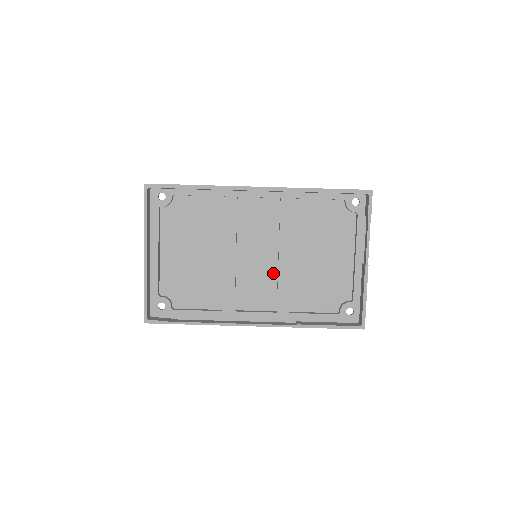
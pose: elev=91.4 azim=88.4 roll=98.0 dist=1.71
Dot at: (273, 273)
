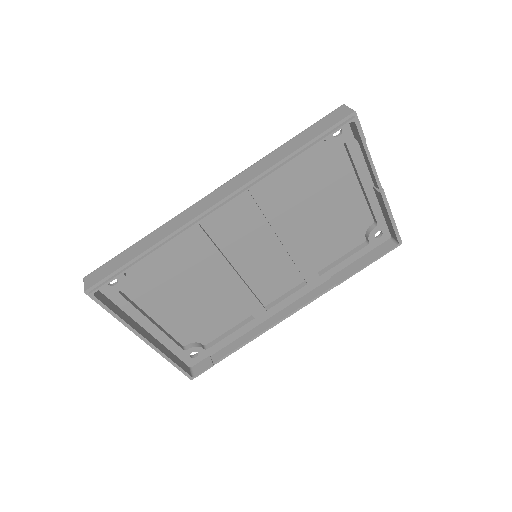
Dot at: (282, 256)
